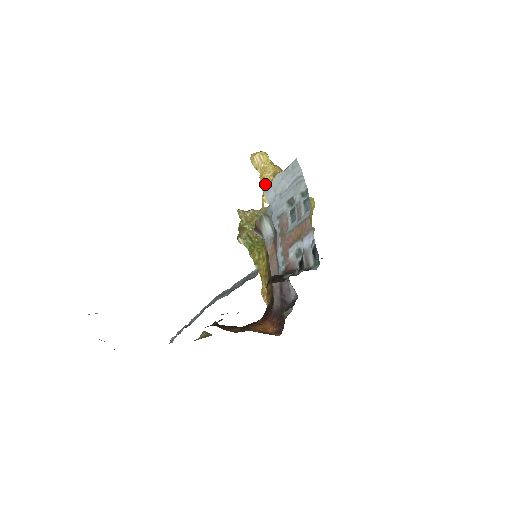
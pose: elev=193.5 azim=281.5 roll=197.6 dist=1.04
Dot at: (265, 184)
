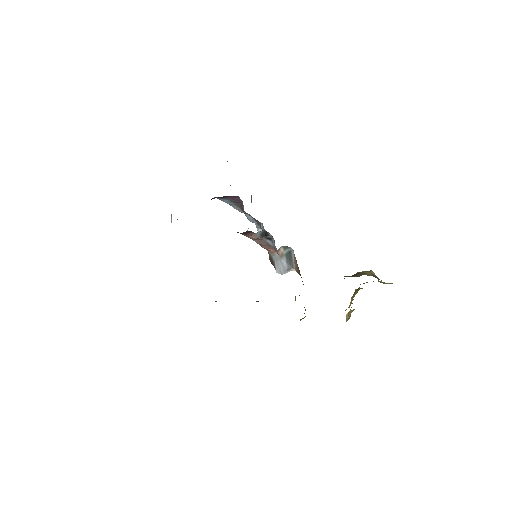
Dot at: occluded
